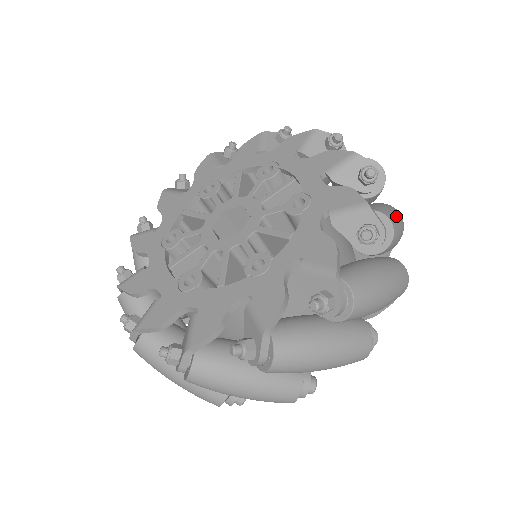
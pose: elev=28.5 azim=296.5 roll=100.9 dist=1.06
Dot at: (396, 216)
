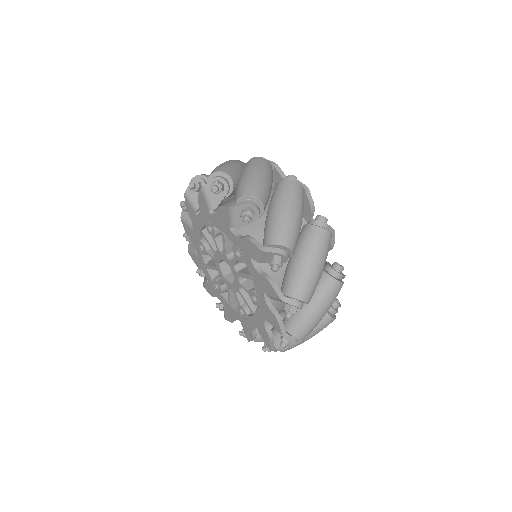
Dot at: (281, 225)
